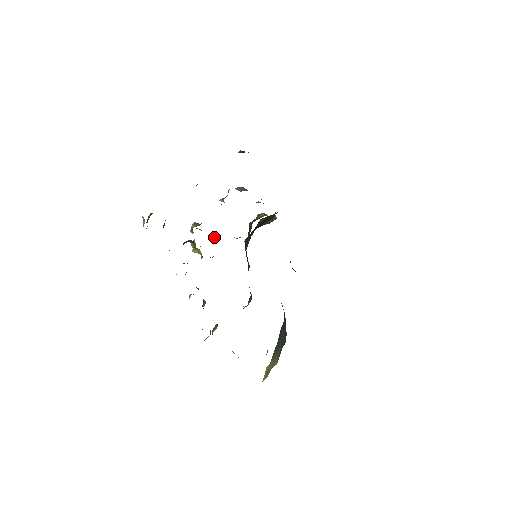
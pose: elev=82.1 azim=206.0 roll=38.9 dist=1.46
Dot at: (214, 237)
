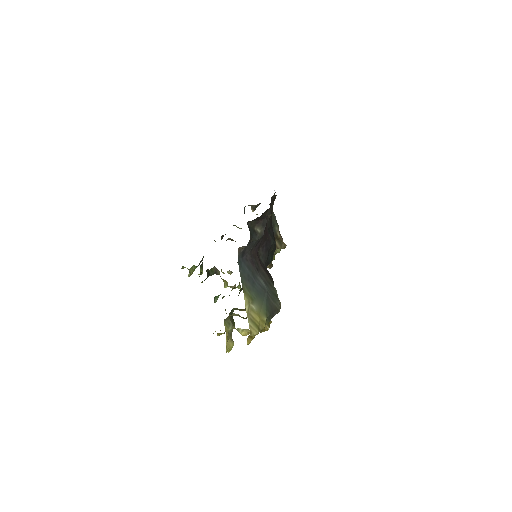
Dot at: occluded
